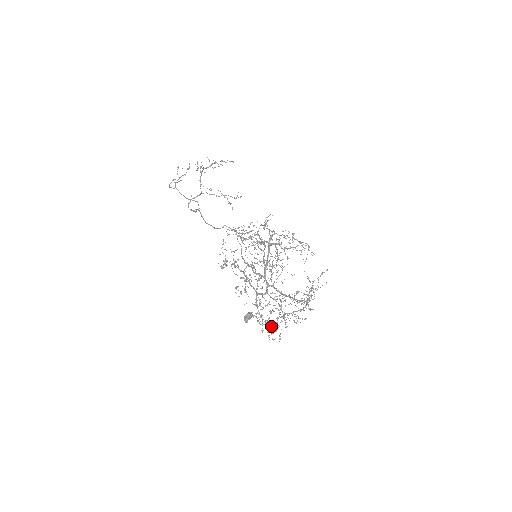
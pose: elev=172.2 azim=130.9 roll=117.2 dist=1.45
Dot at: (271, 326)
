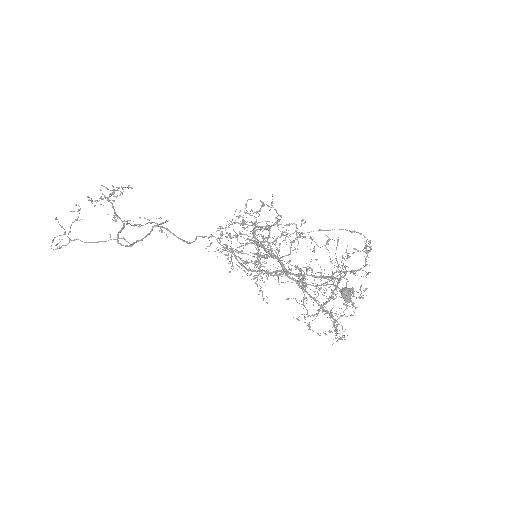
Dot at: (338, 318)
